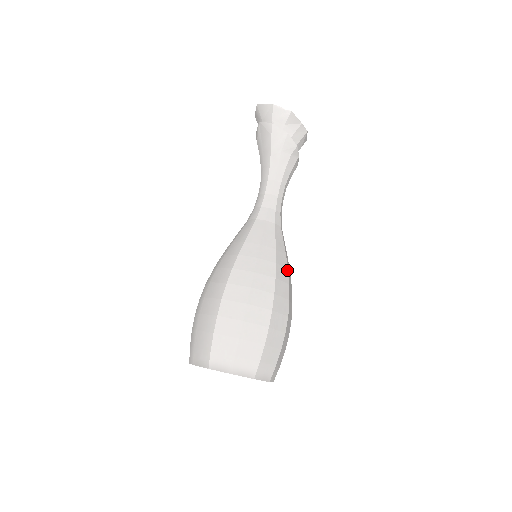
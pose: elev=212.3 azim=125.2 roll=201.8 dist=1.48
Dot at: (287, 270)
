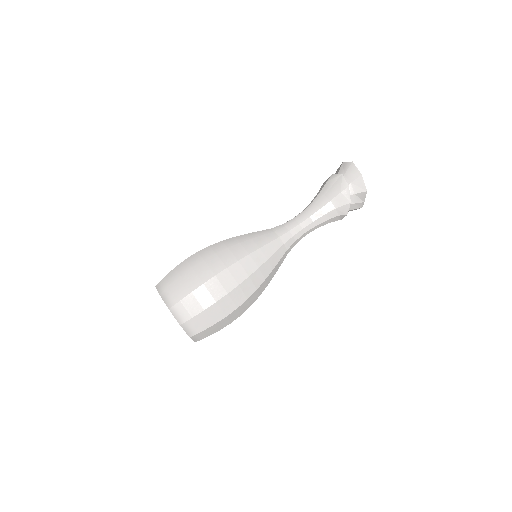
Dot at: occluded
